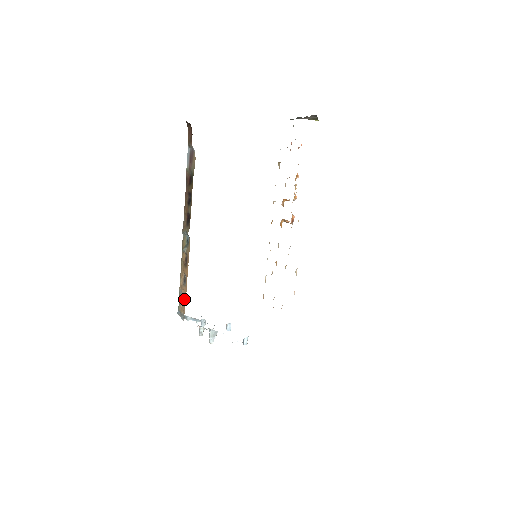
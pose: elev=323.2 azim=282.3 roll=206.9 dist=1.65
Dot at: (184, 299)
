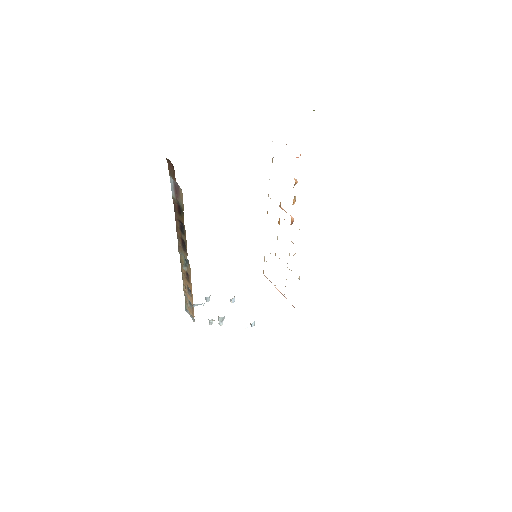
Dot at: occluded
